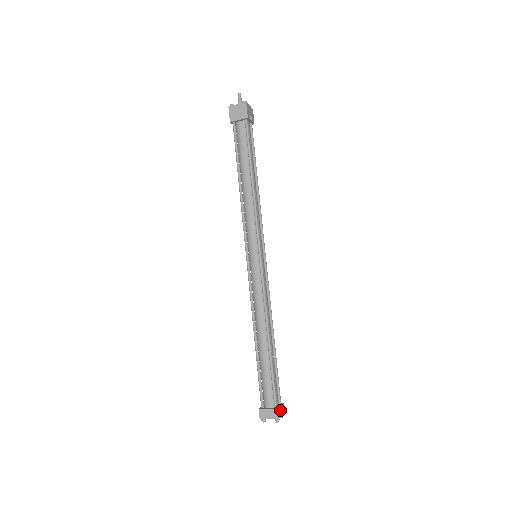
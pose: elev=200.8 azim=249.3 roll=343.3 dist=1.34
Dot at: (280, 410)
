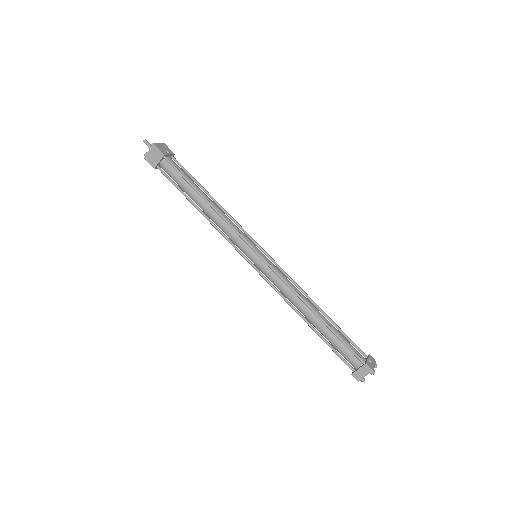
Dot at: (369, 363)
